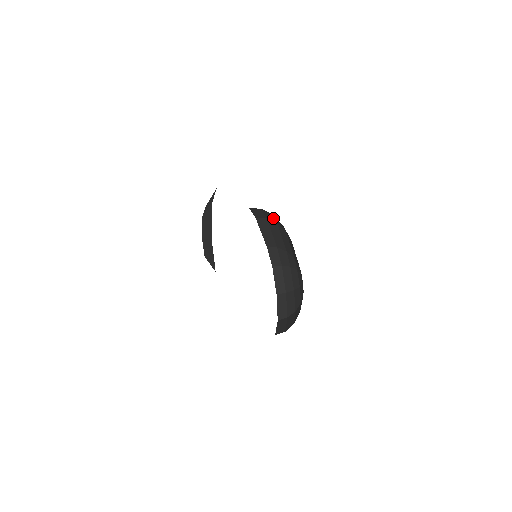
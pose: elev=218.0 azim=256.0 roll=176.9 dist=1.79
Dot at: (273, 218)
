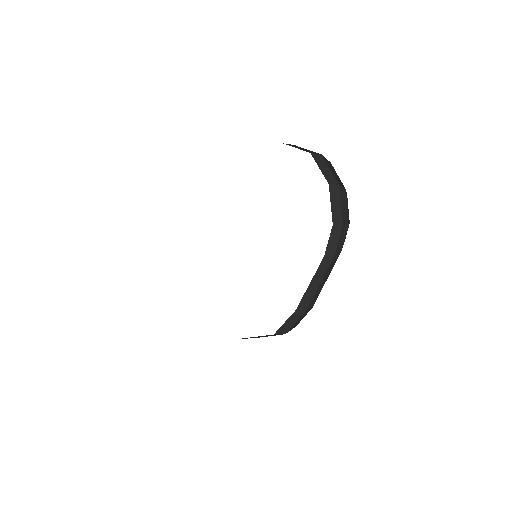
Dot at: occluded
